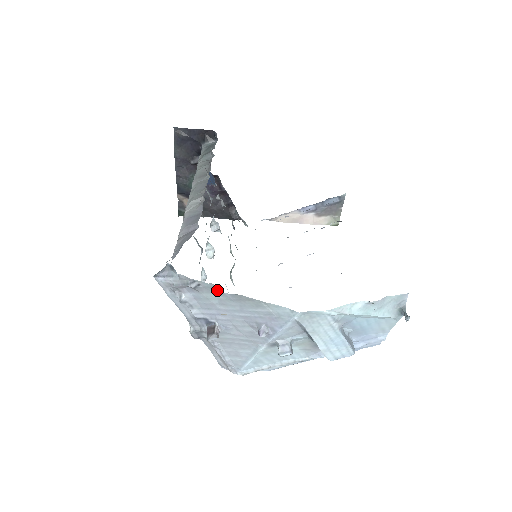
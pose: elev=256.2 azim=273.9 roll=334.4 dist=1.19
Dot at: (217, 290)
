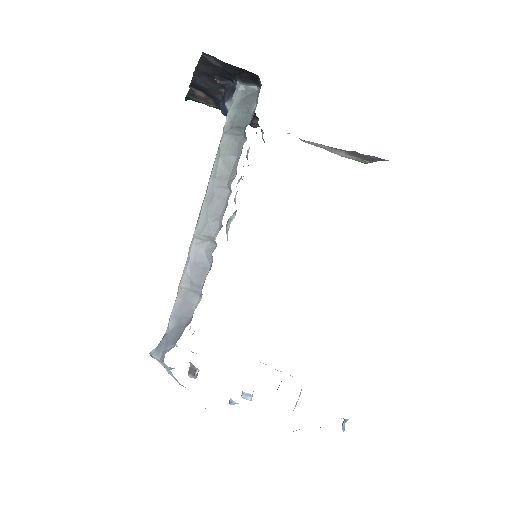
Dot at: occluded
